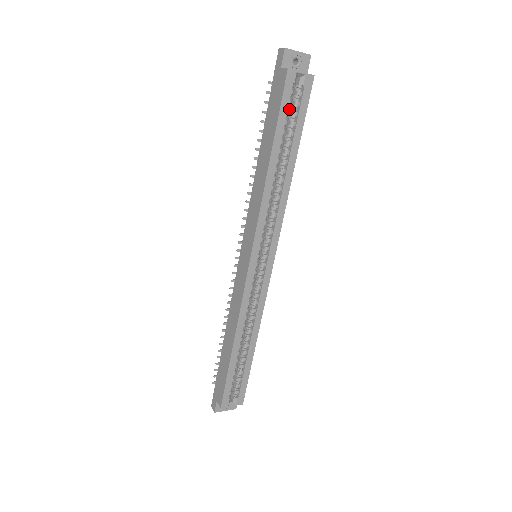
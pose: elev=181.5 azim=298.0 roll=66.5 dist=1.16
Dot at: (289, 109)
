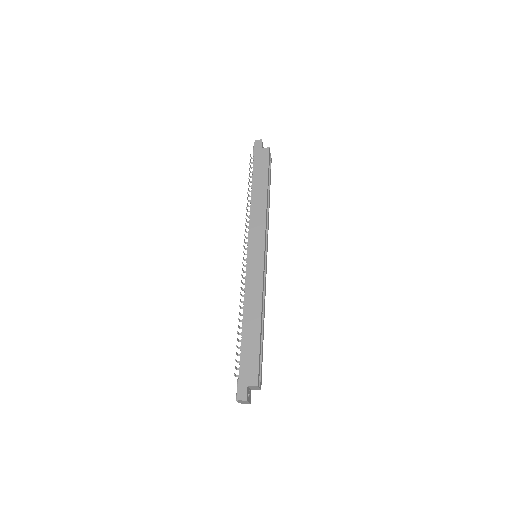
Dot at: occluded
